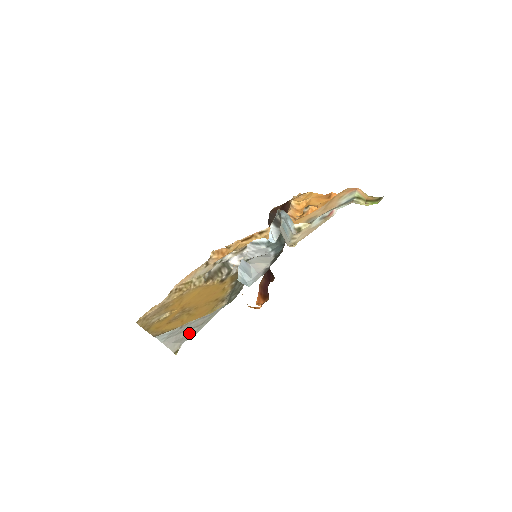
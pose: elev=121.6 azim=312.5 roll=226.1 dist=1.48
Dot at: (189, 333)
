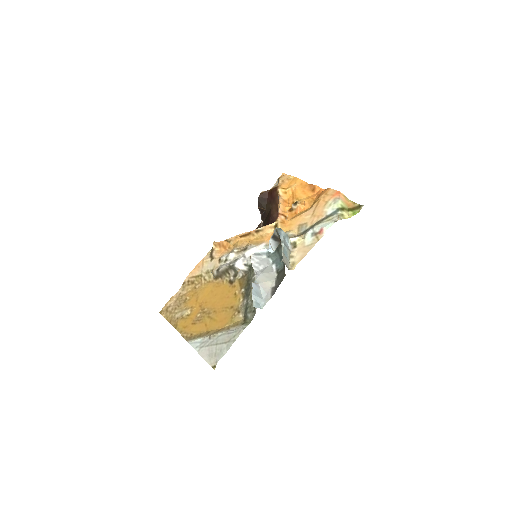
Dot at: (220, 349)
